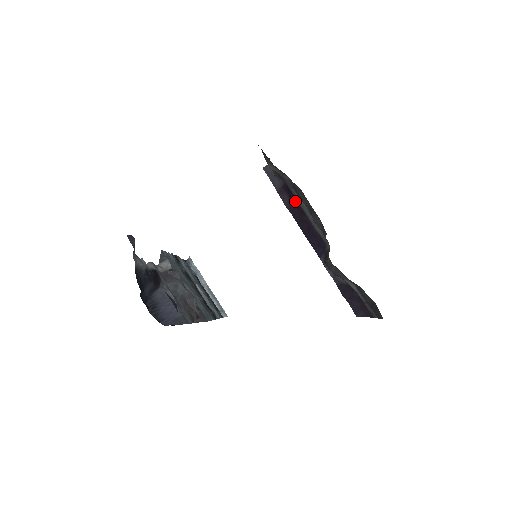
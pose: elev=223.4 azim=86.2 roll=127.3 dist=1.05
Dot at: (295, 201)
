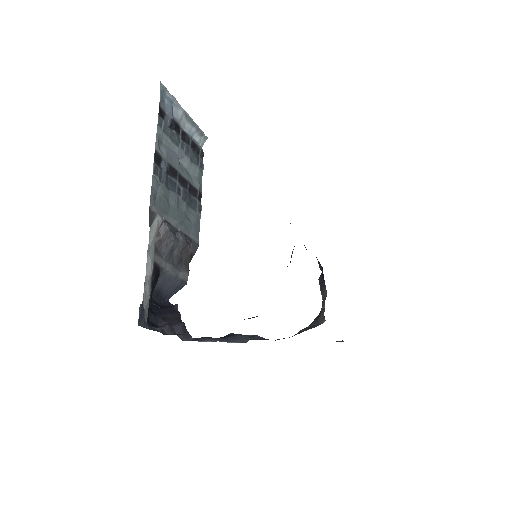
Dot at: occluded
